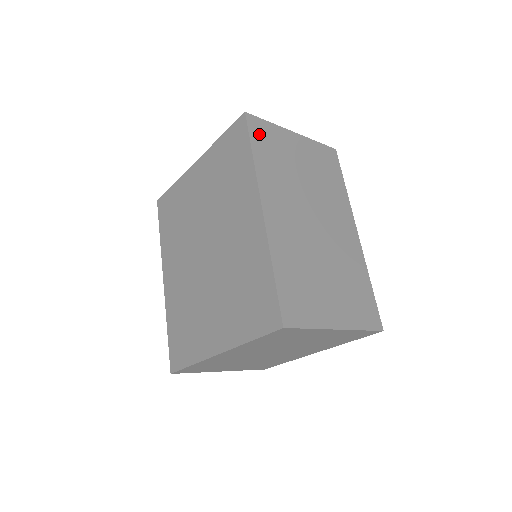
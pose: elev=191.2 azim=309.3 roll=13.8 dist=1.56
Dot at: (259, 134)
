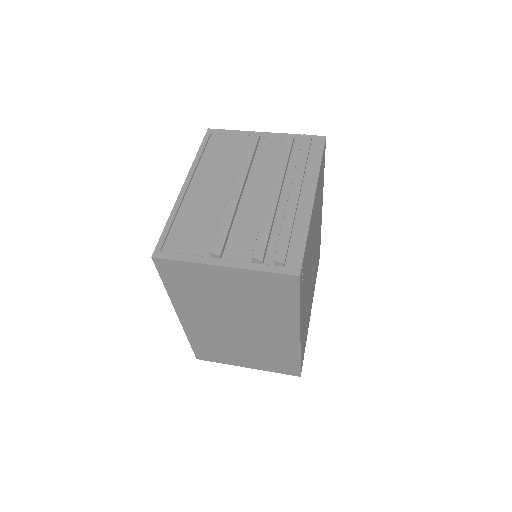
Dot at: (171, 273)
